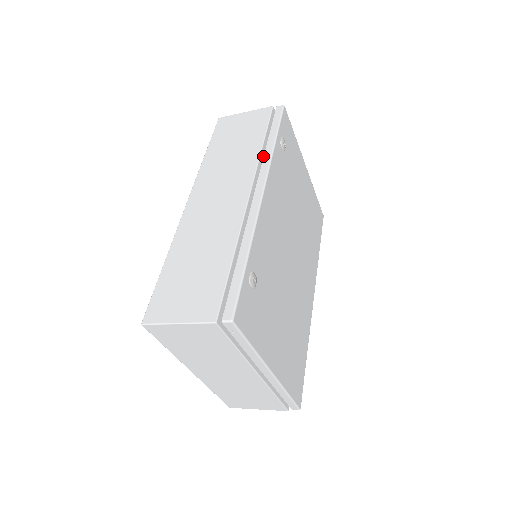
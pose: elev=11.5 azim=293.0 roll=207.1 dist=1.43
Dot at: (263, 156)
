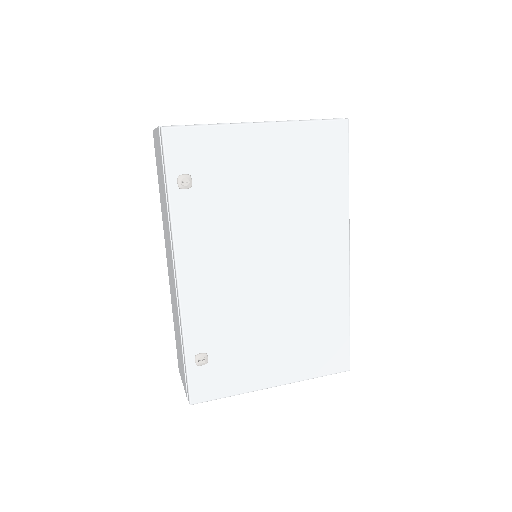
Dot at: occluded
